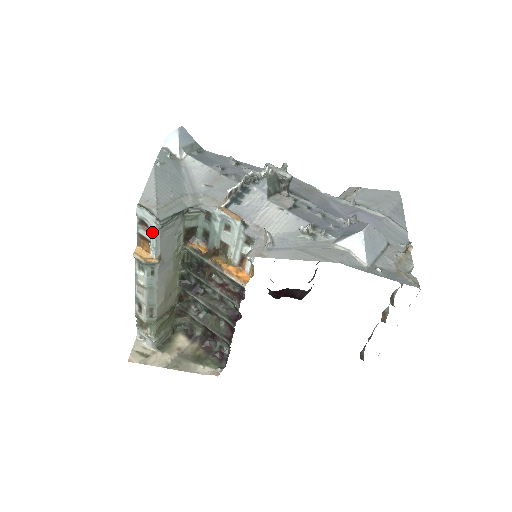
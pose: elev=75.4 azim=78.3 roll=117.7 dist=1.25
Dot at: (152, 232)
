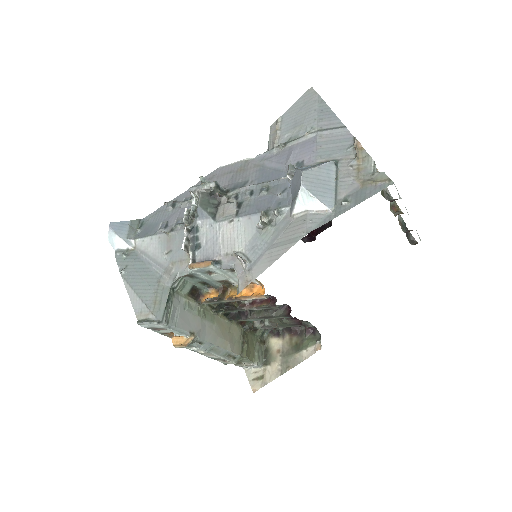
Dot at: (166, 329)
